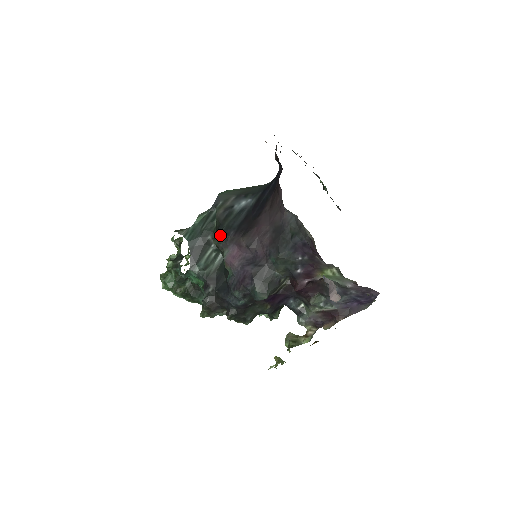
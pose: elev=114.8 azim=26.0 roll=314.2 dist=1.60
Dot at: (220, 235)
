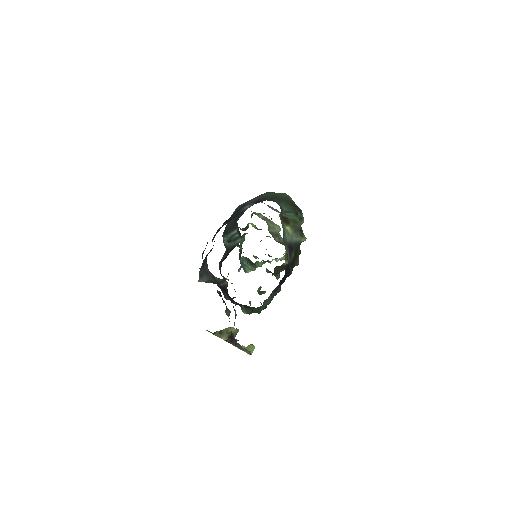
Dot at: (225, 221)
